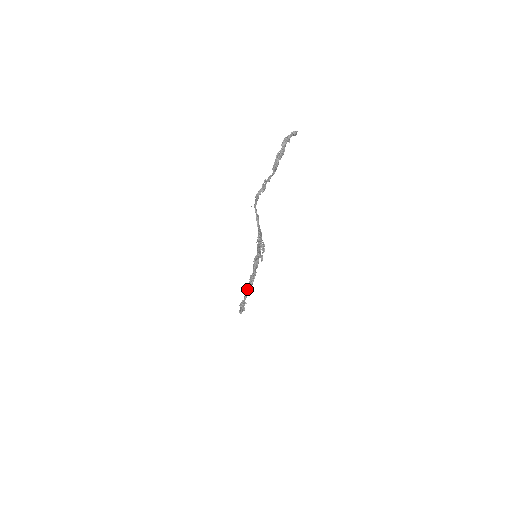
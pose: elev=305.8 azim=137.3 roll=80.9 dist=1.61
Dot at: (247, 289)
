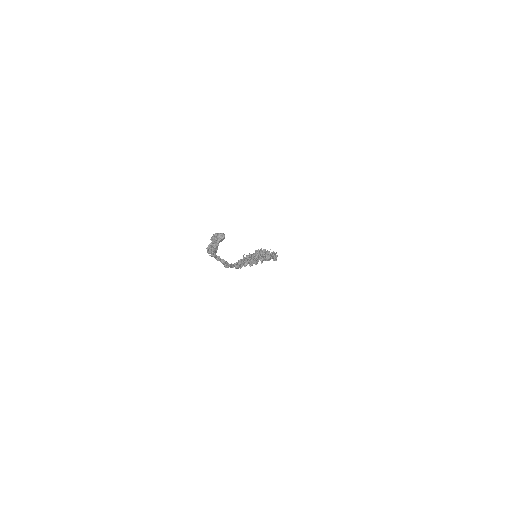
Dot at: occluded
